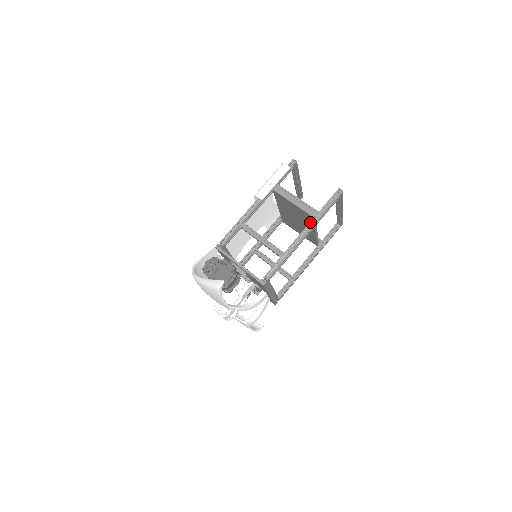
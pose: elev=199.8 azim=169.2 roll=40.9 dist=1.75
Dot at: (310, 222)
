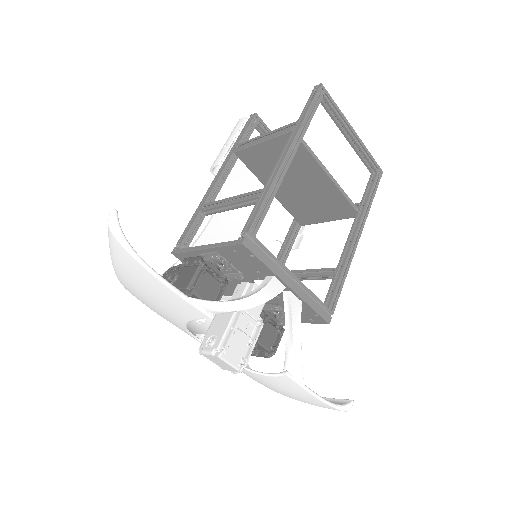
Dot at: (289, 137)
